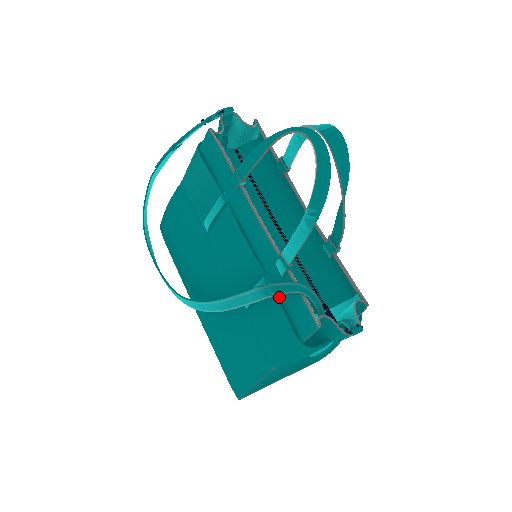
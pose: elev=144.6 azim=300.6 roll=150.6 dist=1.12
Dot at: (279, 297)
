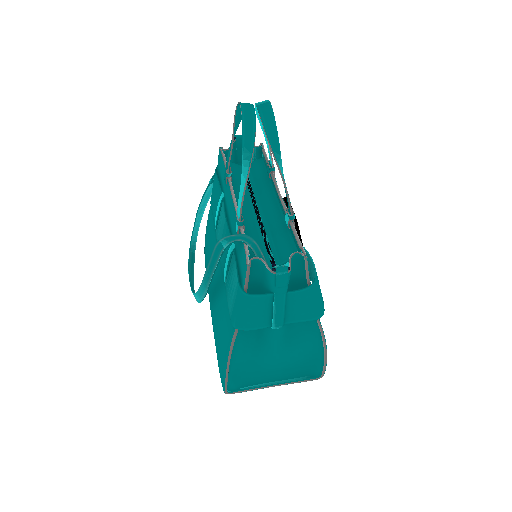
Dot at: (237, 257)
